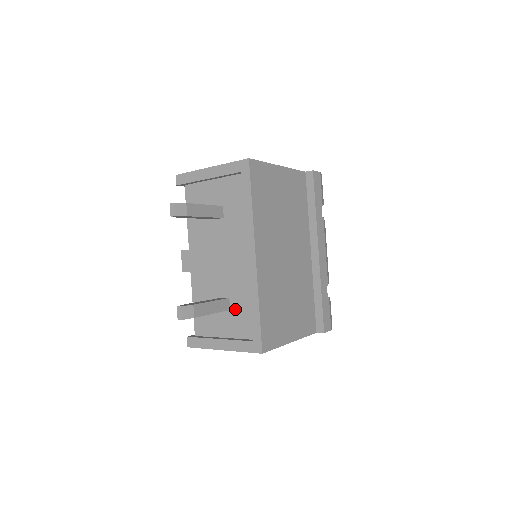
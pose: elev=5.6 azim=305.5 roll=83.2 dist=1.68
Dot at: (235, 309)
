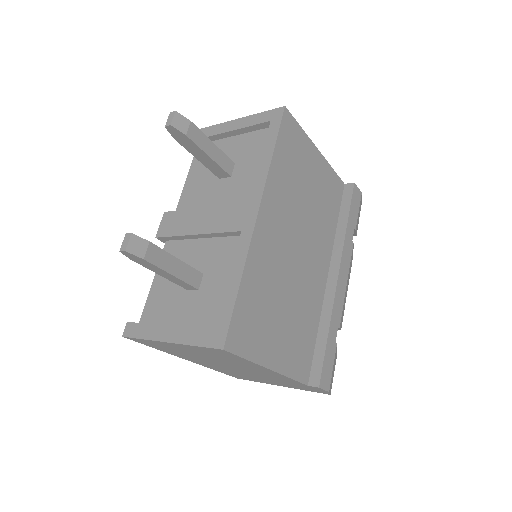
Dot at: (206, 288)
